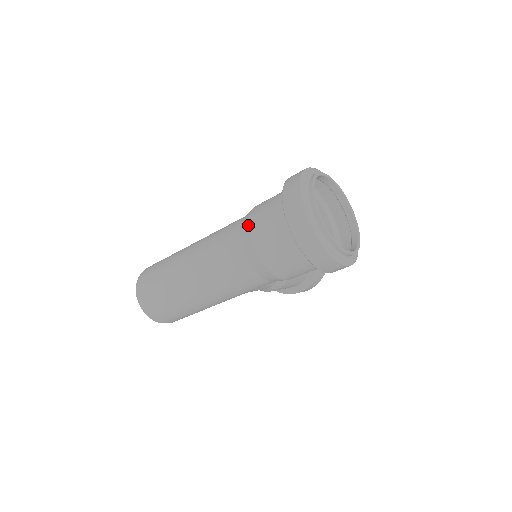
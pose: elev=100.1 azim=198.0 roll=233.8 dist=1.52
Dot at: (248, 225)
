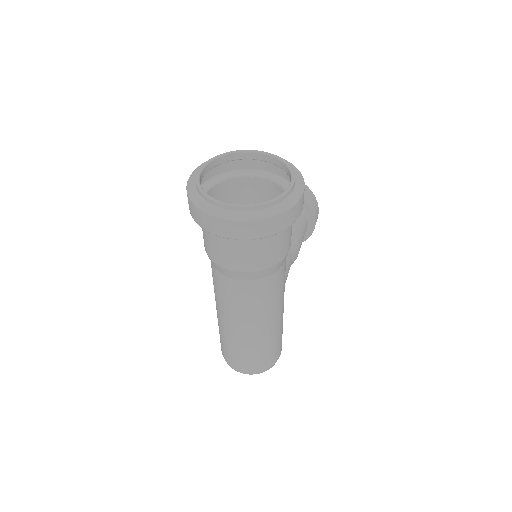
Dot at: (216, 265)
